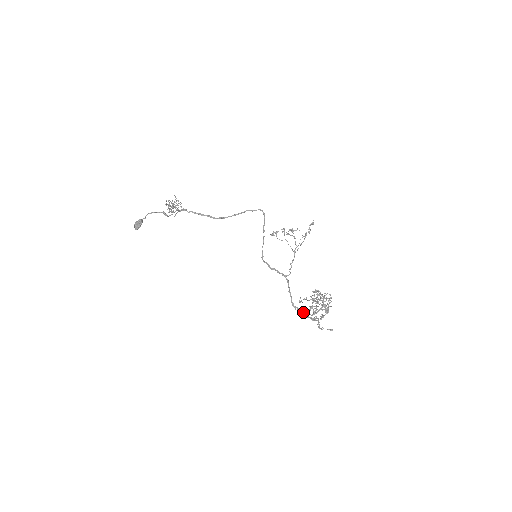
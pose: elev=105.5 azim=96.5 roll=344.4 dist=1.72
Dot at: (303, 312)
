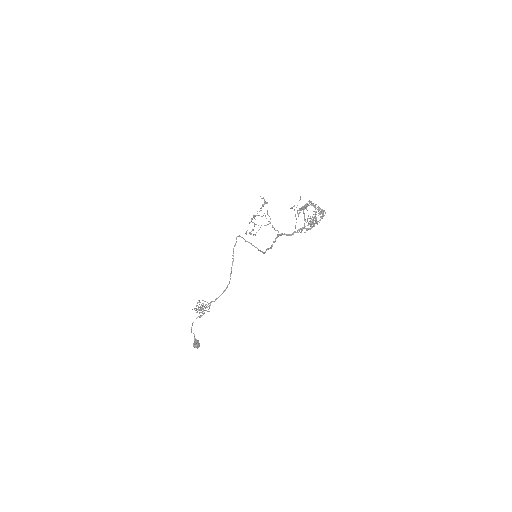
Dot at: (295, 227)
